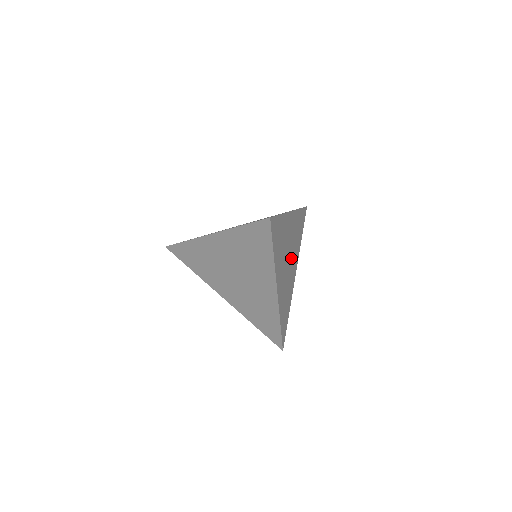
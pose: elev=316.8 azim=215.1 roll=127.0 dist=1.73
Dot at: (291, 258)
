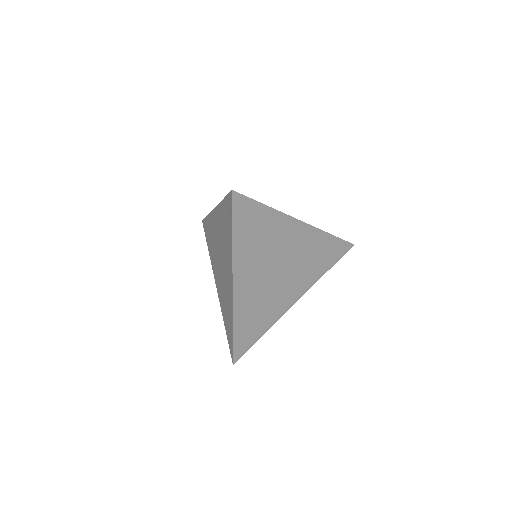
Dot at: (287, 274)
